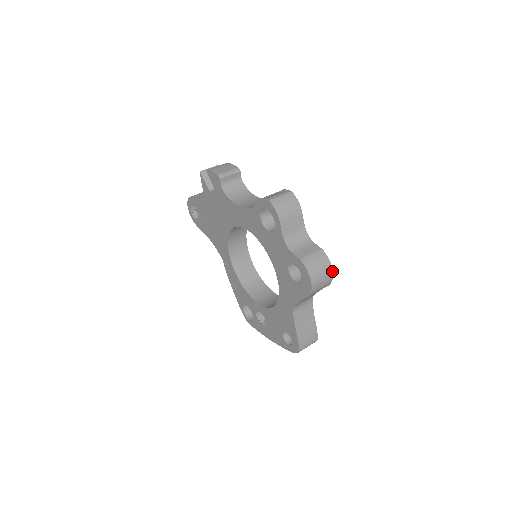
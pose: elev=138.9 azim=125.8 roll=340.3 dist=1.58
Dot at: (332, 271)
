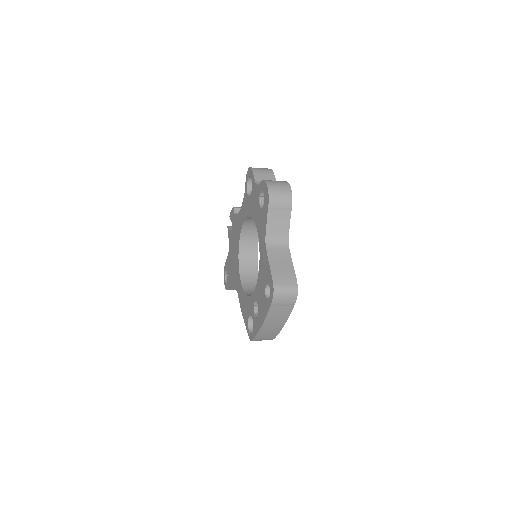
Dot at: (290, 188)
